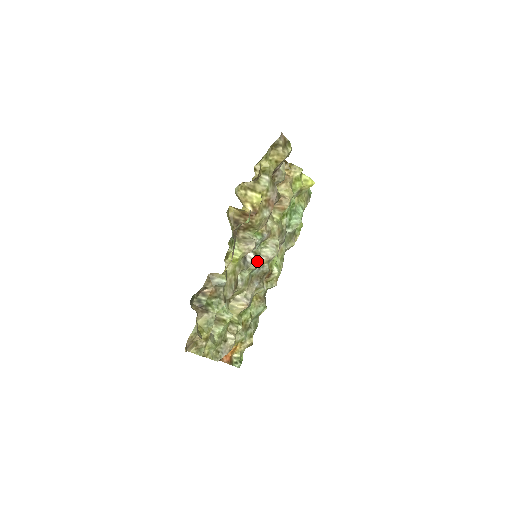
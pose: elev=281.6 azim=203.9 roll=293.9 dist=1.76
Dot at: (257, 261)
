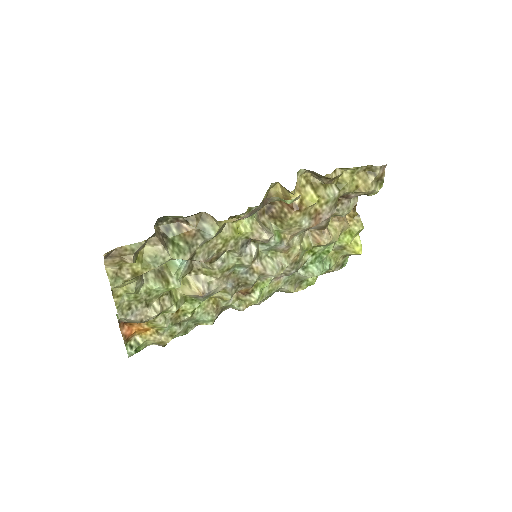
Dot at: (252, 262)
